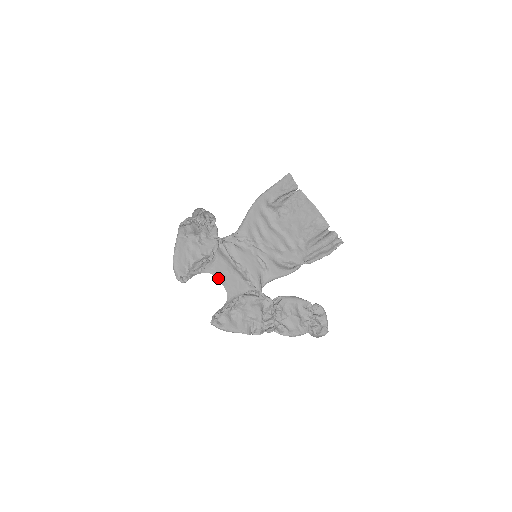
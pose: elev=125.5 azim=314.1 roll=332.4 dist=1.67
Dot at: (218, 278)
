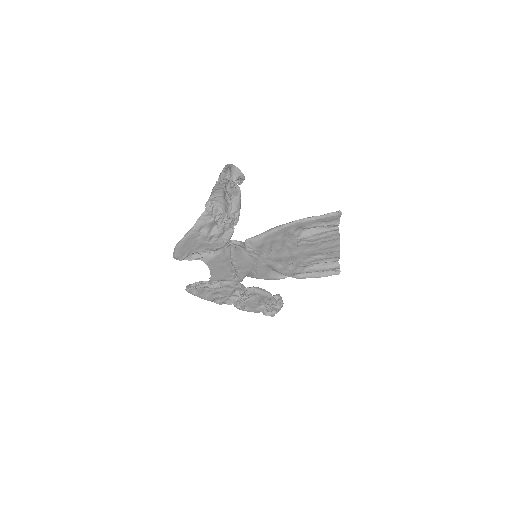
Dot at: (209, 268)
